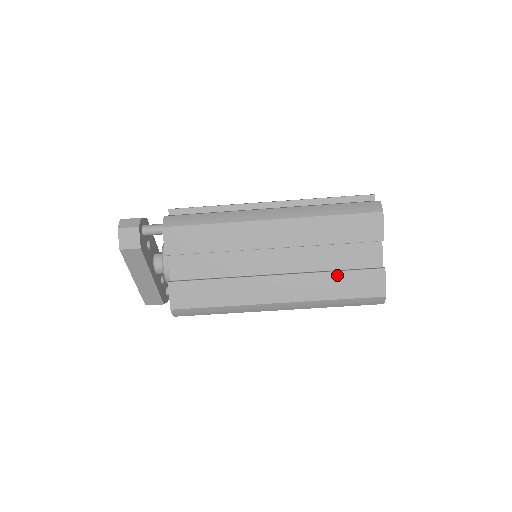
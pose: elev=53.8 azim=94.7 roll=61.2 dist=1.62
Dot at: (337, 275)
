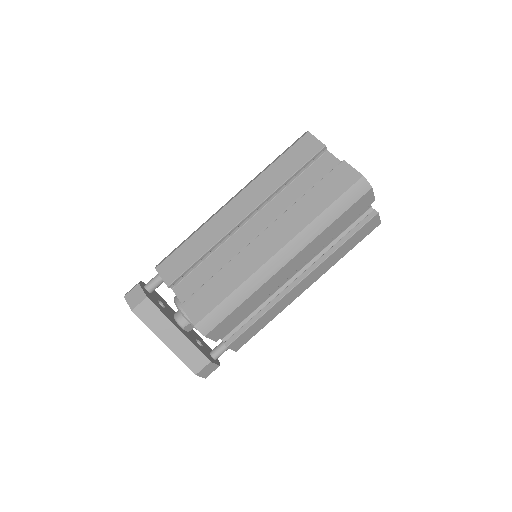
Dot at: (310, 194)
